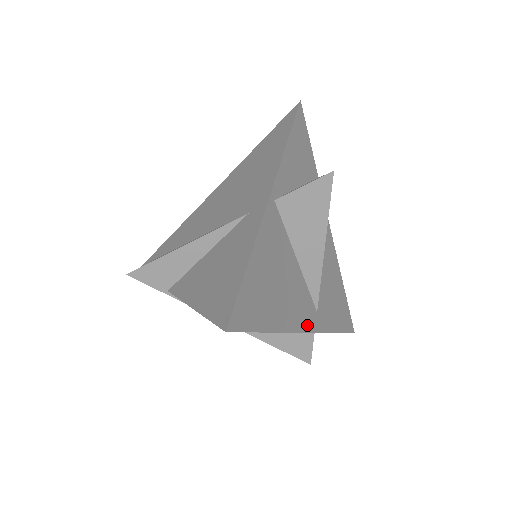
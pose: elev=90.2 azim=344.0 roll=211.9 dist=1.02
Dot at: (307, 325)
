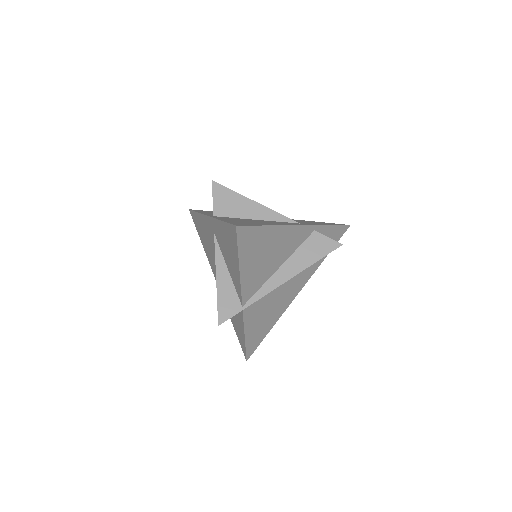
Dot at: occluded
